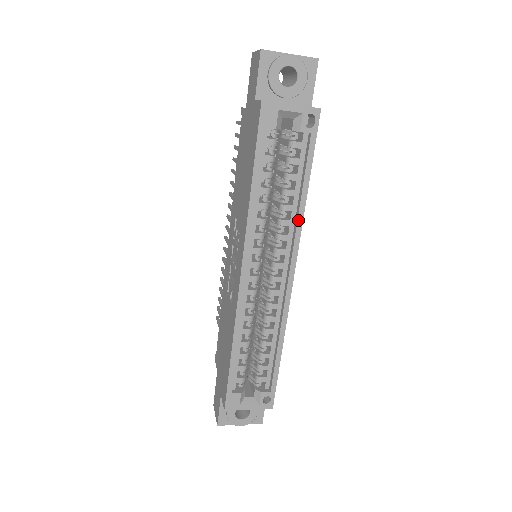
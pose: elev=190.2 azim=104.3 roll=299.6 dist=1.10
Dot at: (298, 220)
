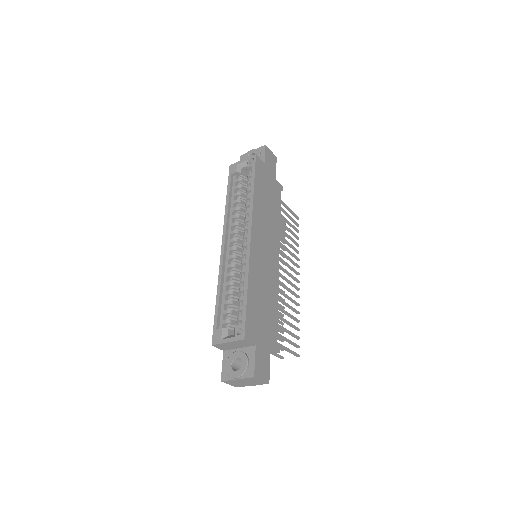
Dot at: (250, 205)
